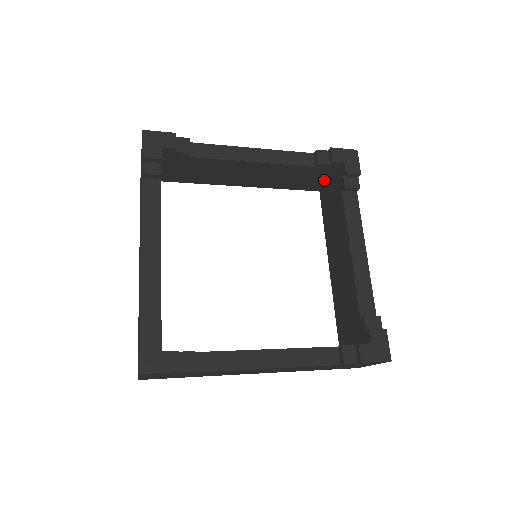
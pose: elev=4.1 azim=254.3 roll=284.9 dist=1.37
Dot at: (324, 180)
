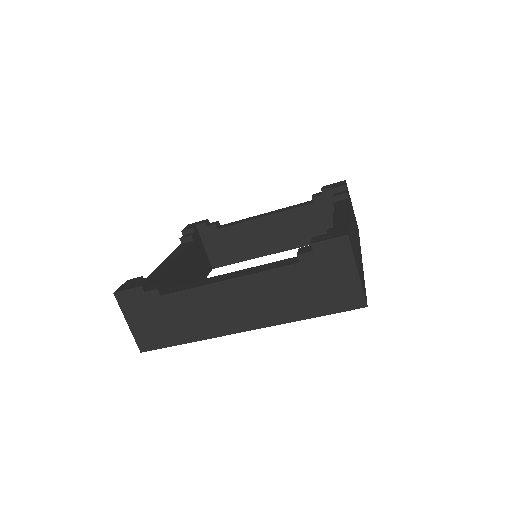
Dot at: occluded
